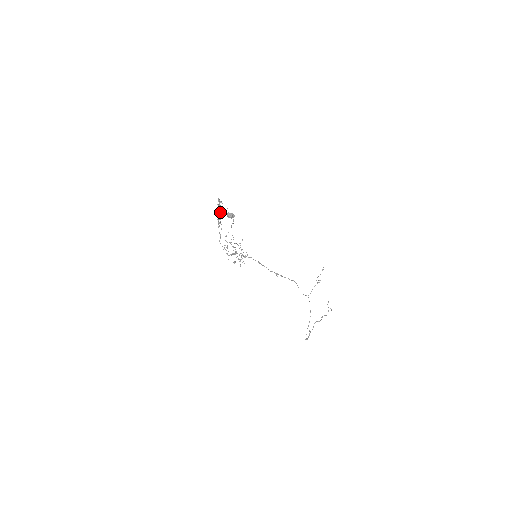
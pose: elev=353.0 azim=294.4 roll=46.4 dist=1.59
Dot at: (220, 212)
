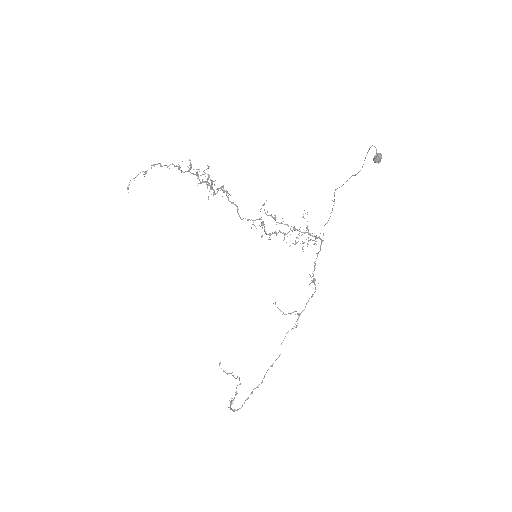
Dot at: (209, 175)
